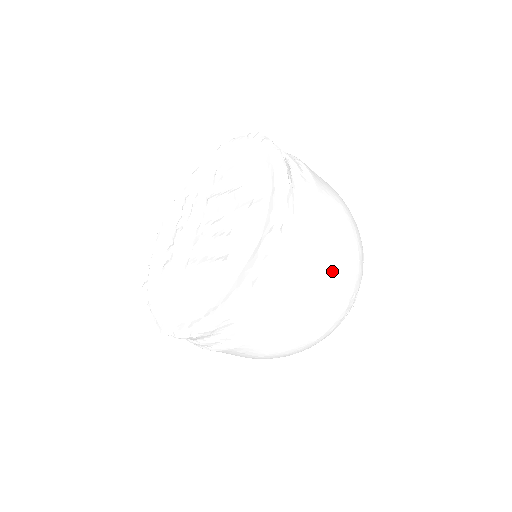
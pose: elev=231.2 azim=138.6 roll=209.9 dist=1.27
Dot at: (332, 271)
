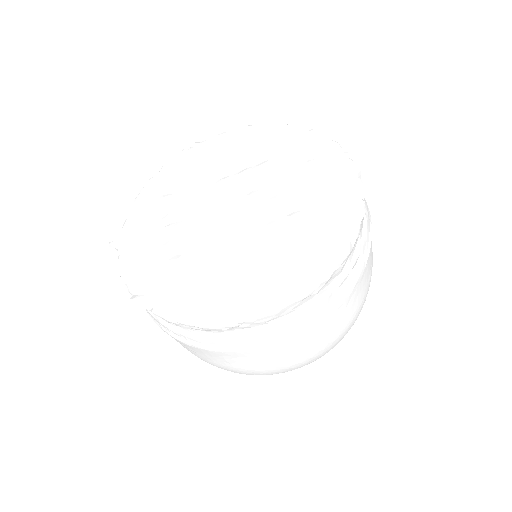
Dot at: occluded
